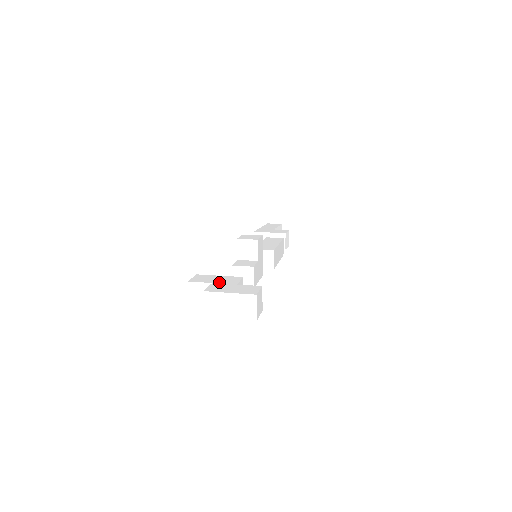
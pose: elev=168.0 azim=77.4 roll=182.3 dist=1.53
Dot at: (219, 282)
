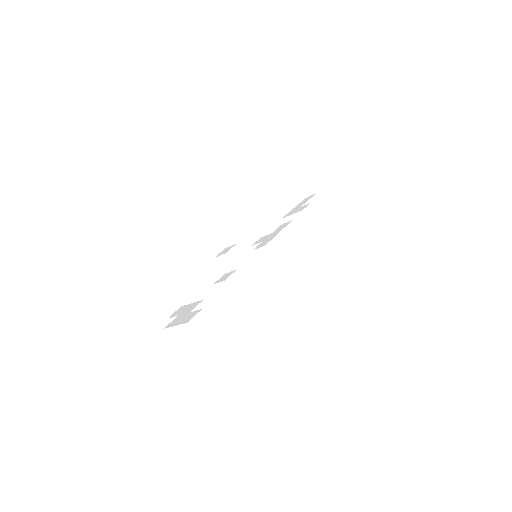
Dot at: (182, 313)
